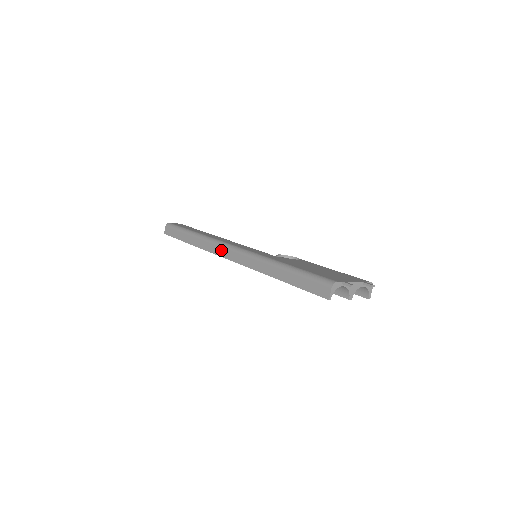
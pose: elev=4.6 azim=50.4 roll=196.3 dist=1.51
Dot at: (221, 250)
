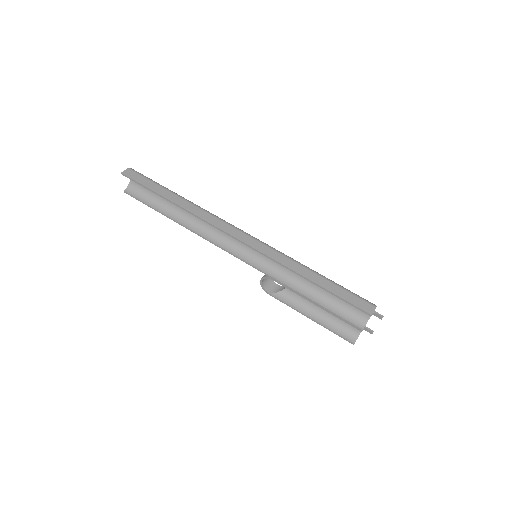
Dot at: (229, 227)
